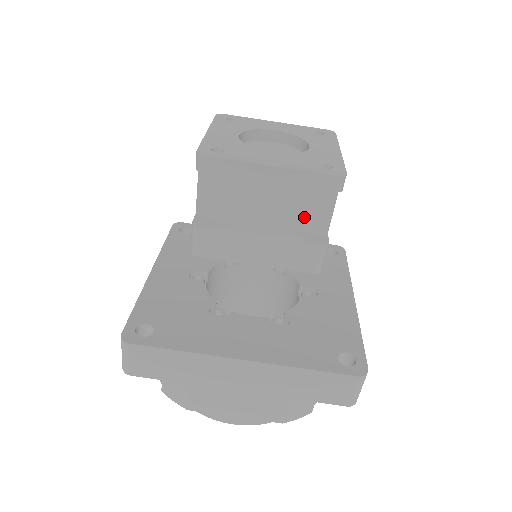
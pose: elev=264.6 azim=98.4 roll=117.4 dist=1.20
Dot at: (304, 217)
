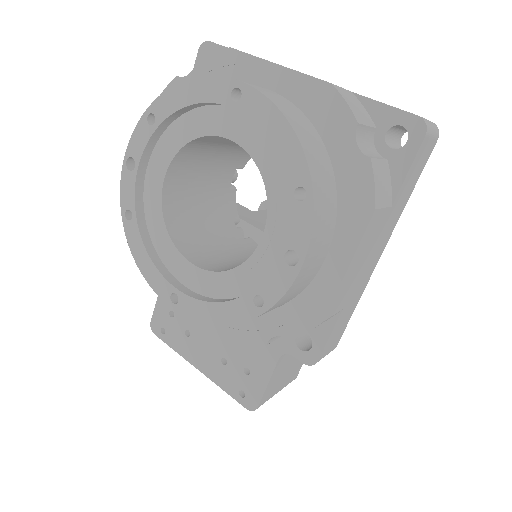
Dot at: occluded
